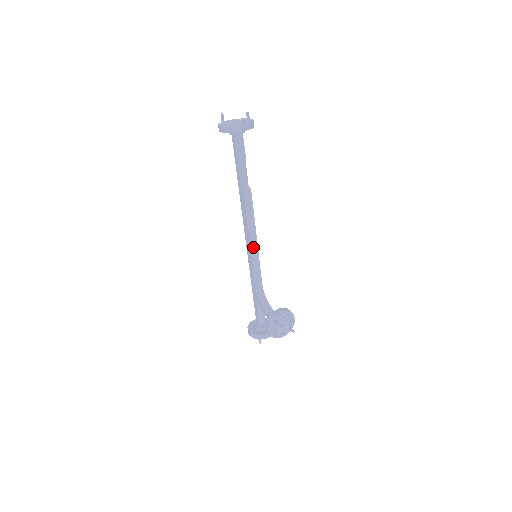
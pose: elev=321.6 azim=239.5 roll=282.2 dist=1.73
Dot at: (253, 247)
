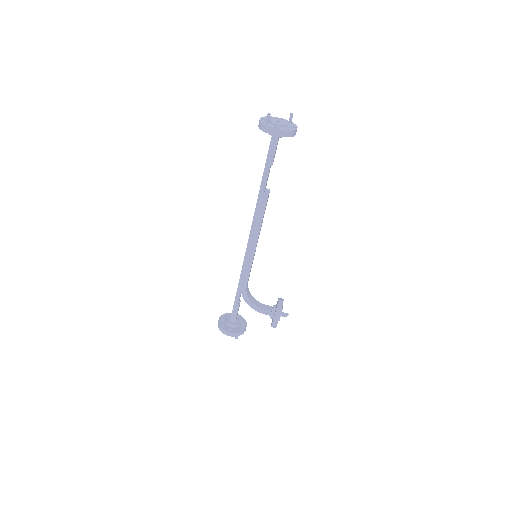
Dot at: occluded
